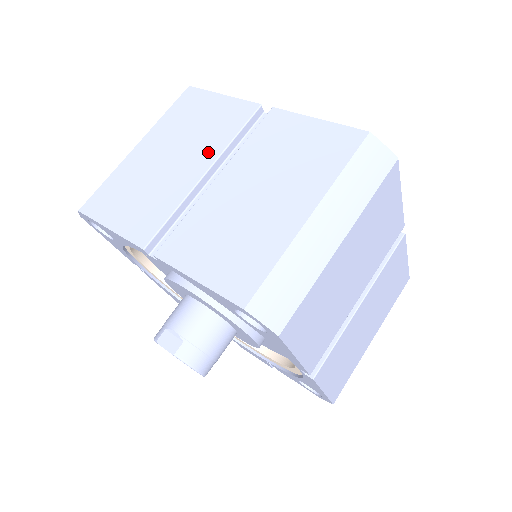
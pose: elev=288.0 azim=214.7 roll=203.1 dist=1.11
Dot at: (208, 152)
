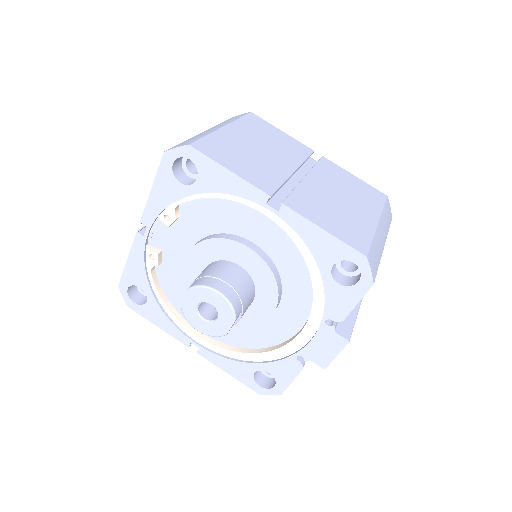
Dot at: occluded
